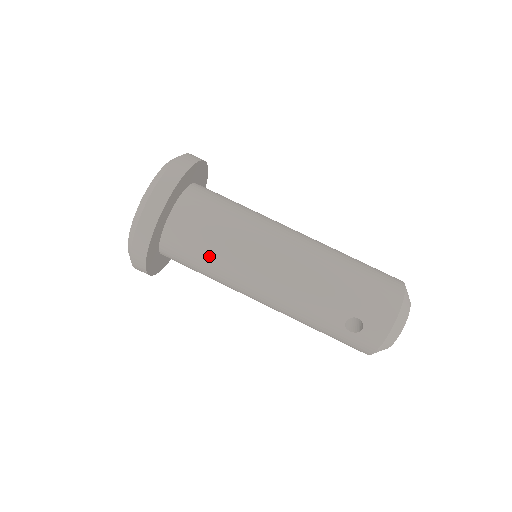
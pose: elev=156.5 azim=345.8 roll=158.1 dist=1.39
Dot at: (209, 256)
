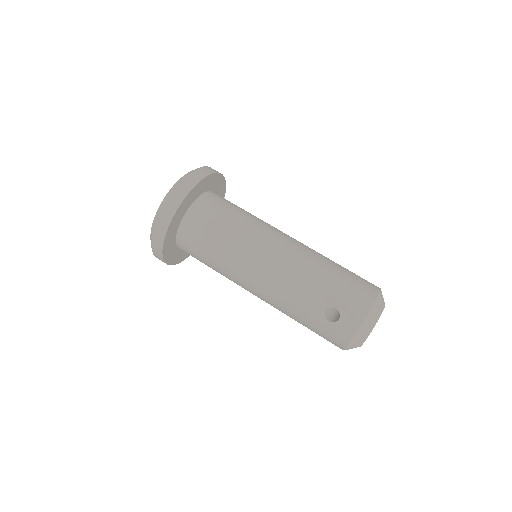
Dot at: (216, 245)
